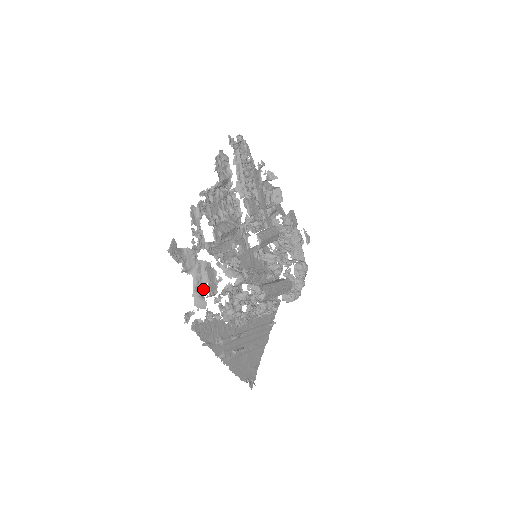
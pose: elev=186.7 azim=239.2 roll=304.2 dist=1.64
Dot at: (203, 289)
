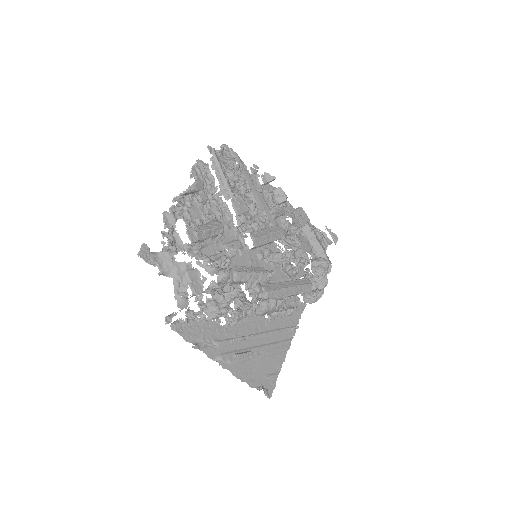
Dot at: (186, 290)
